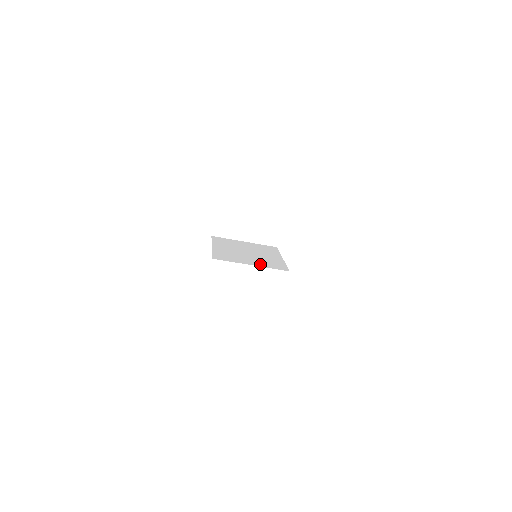
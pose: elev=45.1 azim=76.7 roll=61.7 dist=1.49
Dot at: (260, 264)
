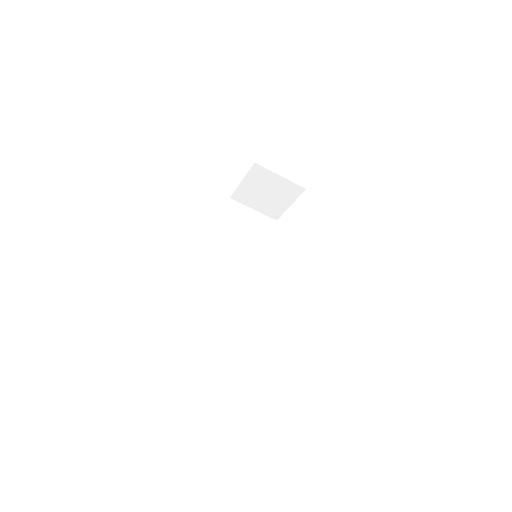
Dot at: occluded
